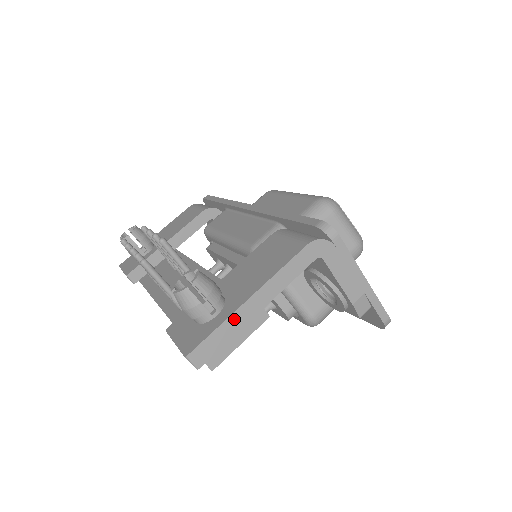
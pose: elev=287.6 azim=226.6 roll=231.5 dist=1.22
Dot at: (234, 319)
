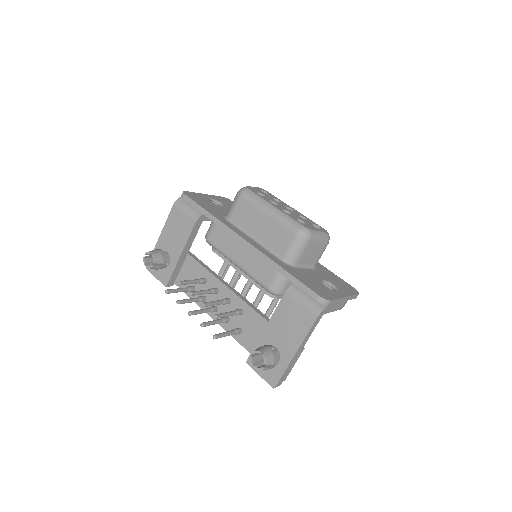
Dot at: (290, 364)
